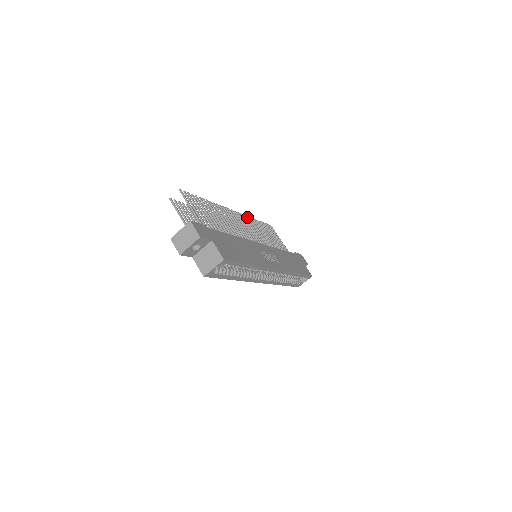
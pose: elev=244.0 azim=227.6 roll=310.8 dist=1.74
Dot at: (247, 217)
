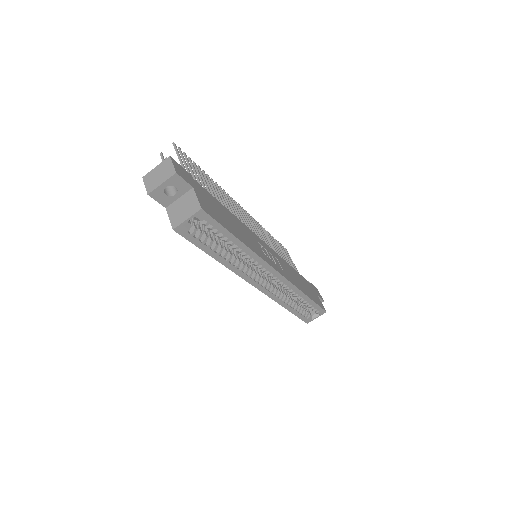
Dot at: occluded
